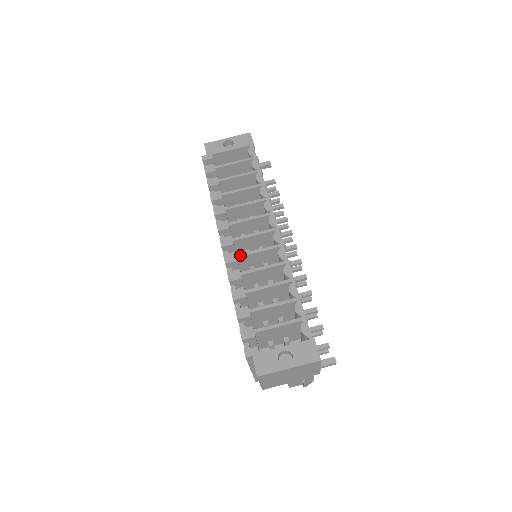
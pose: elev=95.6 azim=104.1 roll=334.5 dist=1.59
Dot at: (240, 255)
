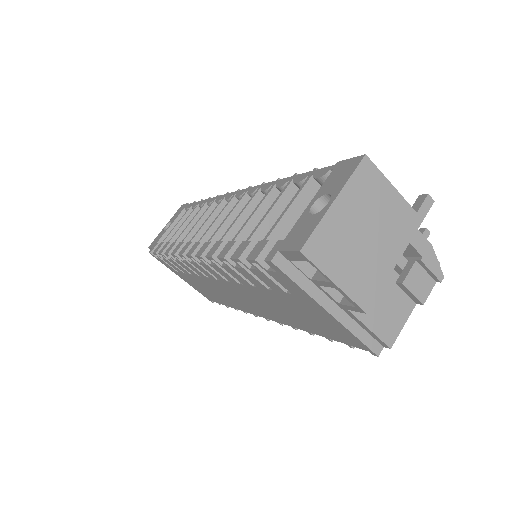
Dot at: (211, 237)
